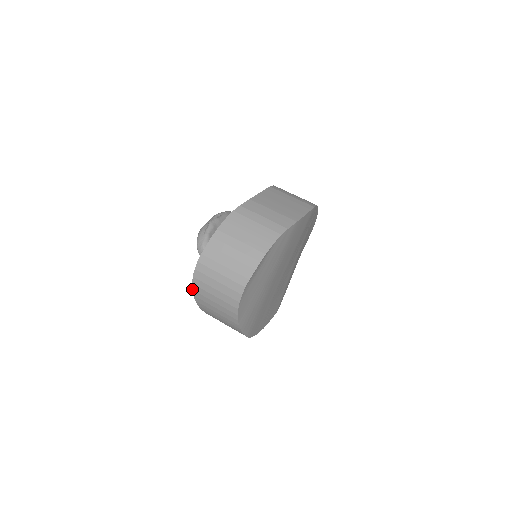
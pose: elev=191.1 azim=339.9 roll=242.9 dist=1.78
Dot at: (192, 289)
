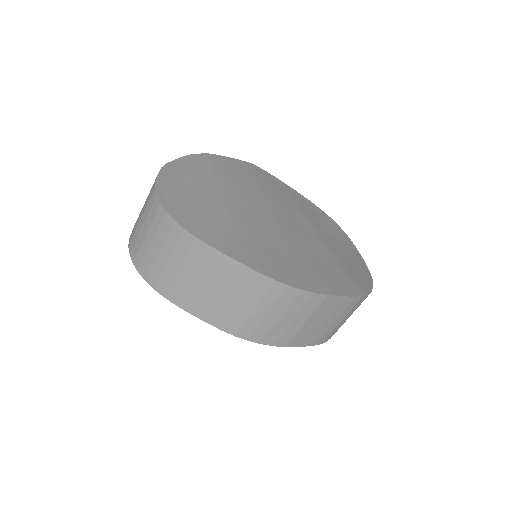
Dot at: (144, 279)
